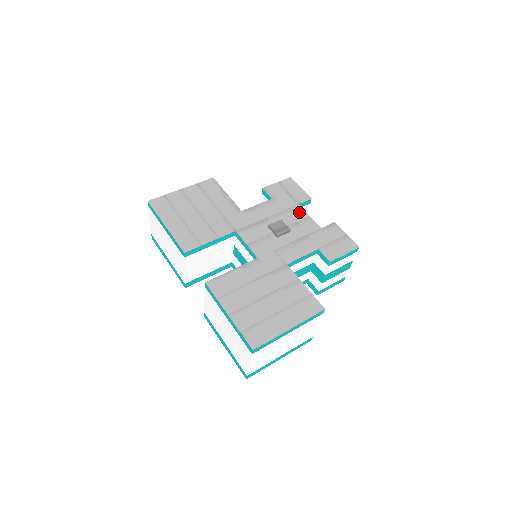
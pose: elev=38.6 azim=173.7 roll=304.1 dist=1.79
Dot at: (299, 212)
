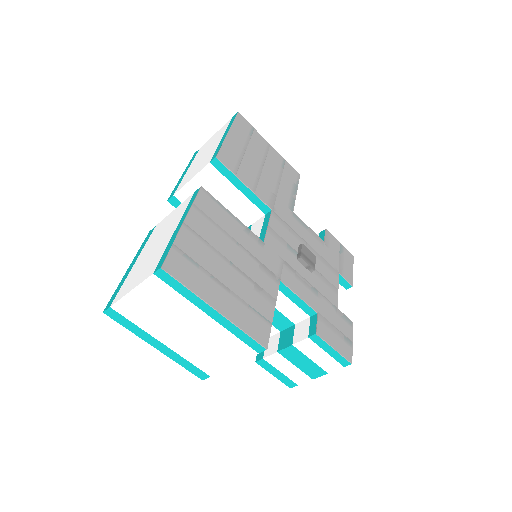
Dot at: (334, 276)
